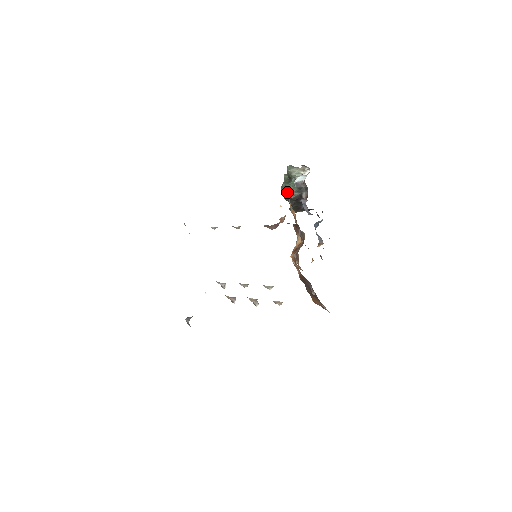
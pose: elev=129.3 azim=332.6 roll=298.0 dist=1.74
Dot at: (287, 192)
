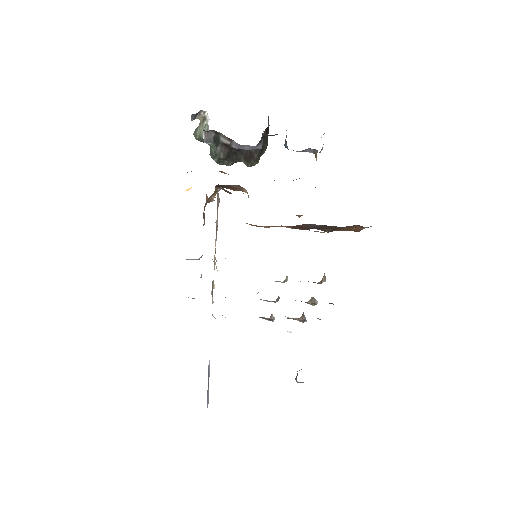
Dot at: (216, 158)
